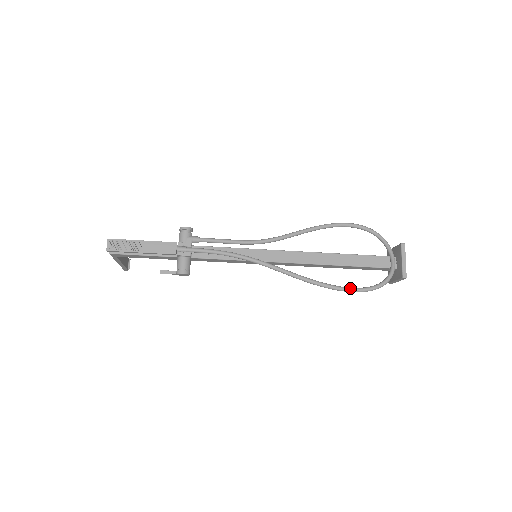
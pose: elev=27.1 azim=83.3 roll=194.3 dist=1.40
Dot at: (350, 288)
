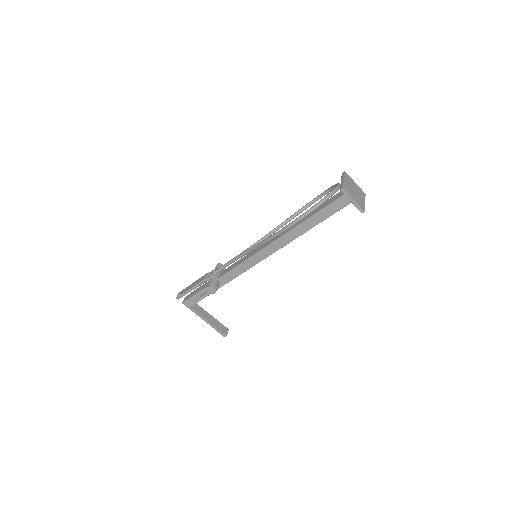
Dot at: (292, 221)
